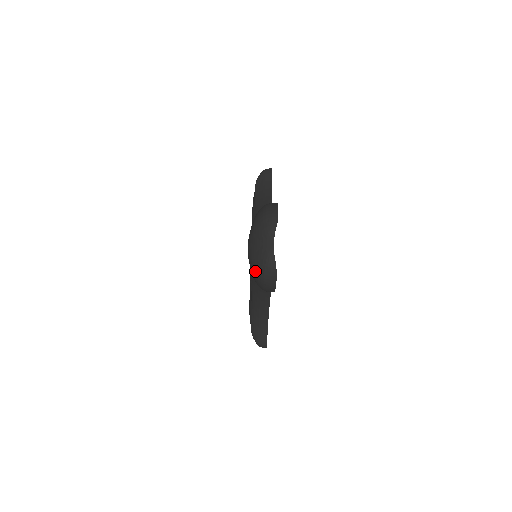
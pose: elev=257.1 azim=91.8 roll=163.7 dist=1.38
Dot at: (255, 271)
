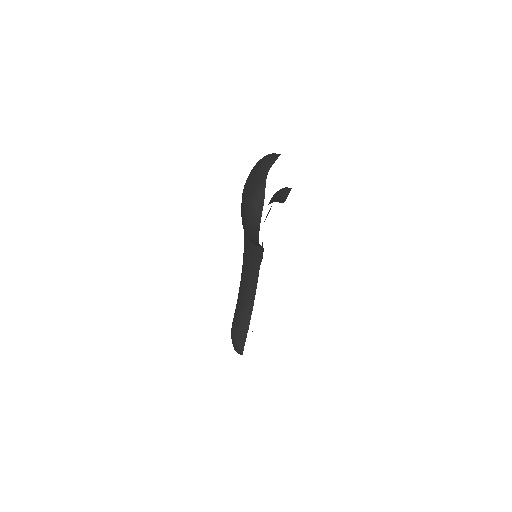
Dot at: (244, 204)
